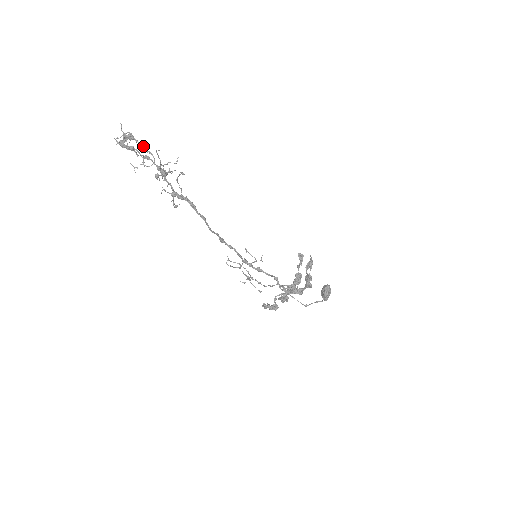
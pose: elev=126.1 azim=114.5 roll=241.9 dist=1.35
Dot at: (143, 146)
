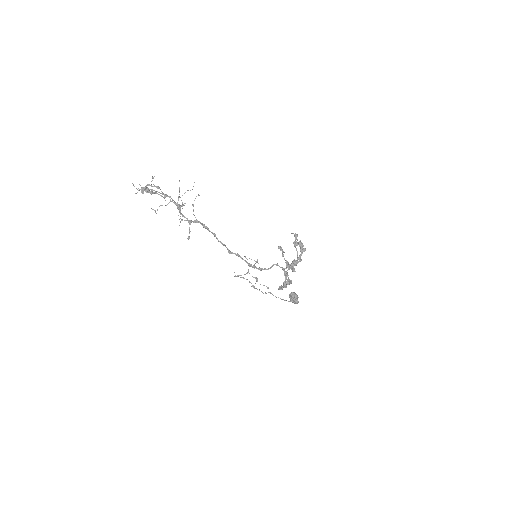
Dot at: (158, 192)
